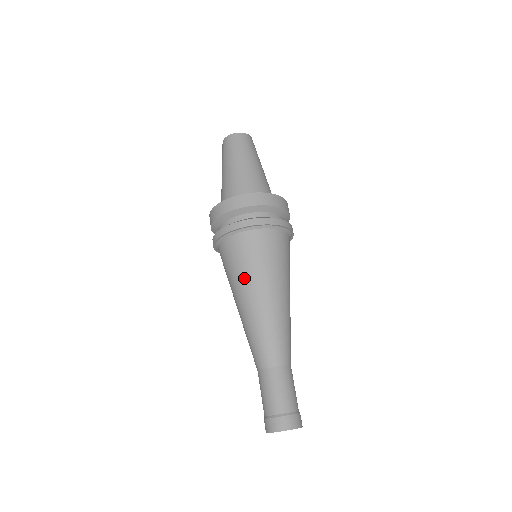
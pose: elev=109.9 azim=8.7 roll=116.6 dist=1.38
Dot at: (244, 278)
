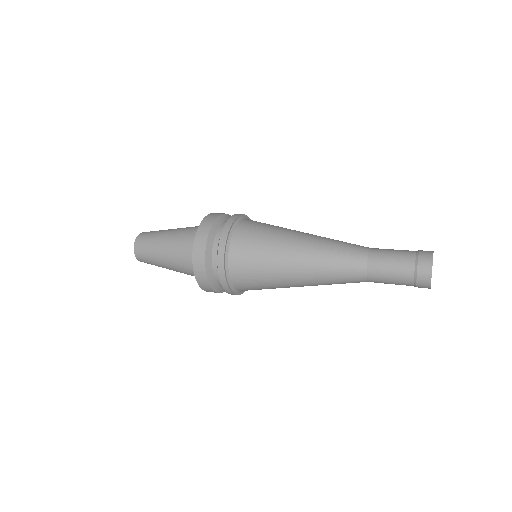
Dot at: (281, 230)
